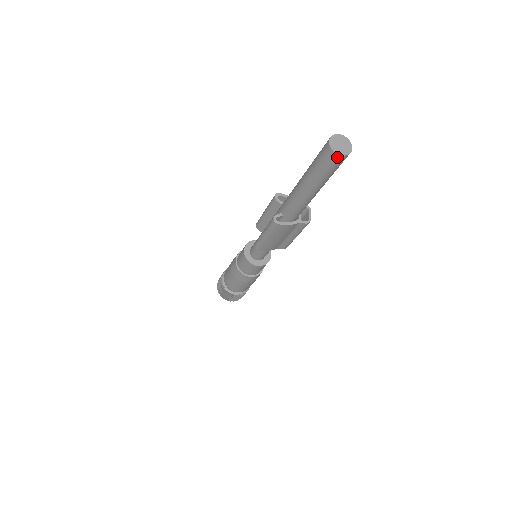
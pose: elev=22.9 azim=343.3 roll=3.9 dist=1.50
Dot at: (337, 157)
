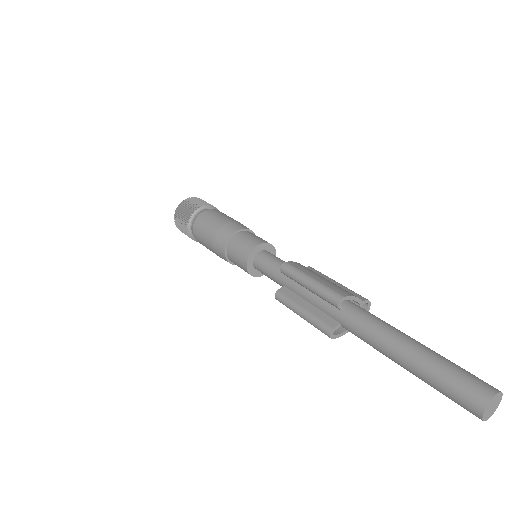
Dot at: (480, 417)
